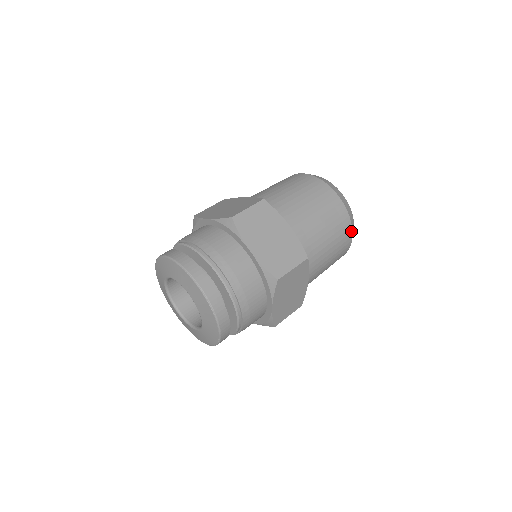
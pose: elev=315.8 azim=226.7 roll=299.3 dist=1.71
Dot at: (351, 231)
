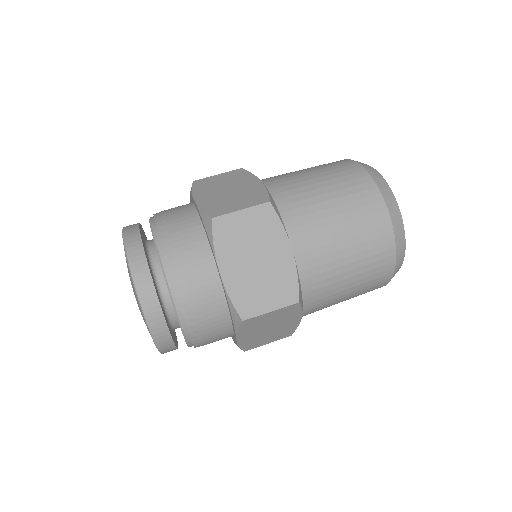
Dot at: (381, 200)
